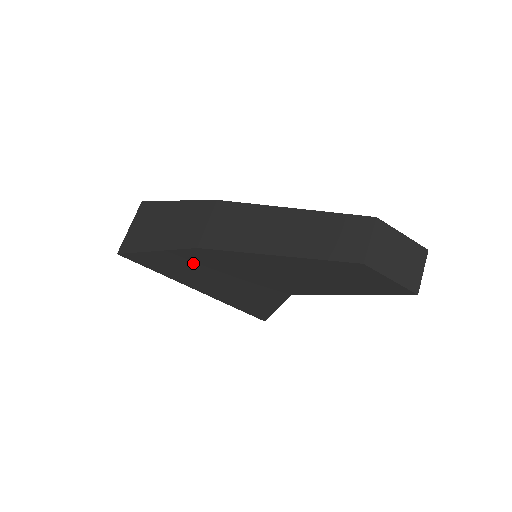
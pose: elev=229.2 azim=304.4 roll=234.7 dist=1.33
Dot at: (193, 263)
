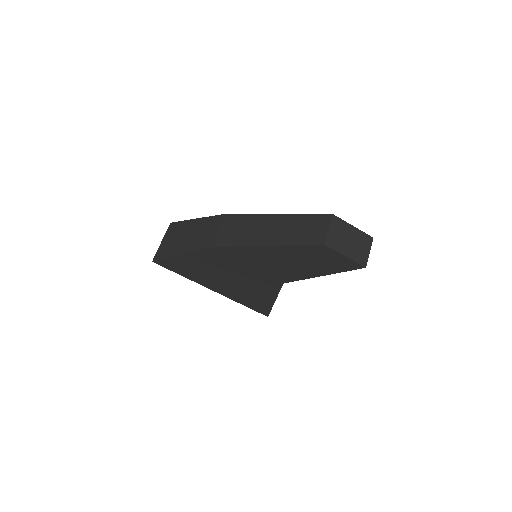
Dot at: (209, 262)
